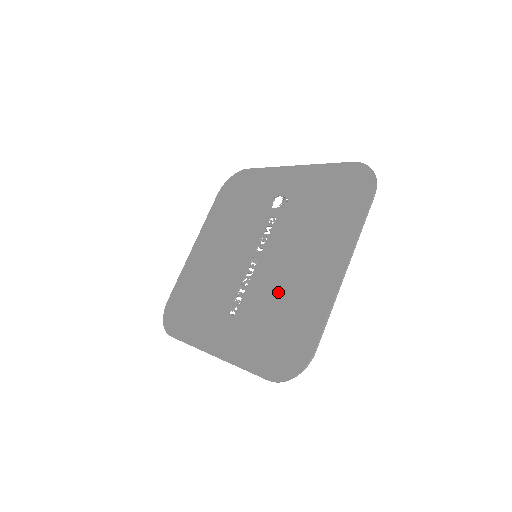
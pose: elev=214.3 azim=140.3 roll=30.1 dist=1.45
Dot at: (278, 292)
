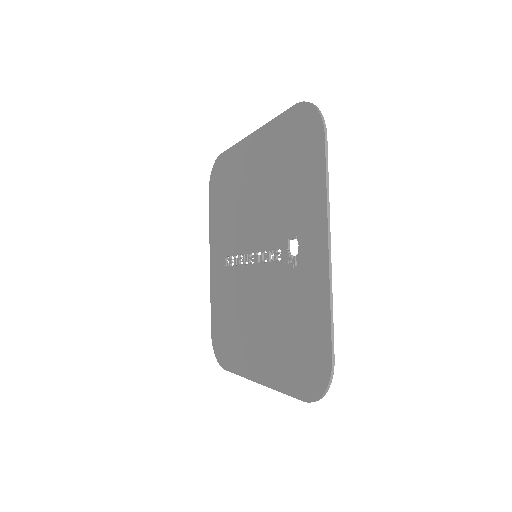
Dot at: (240, 311)
